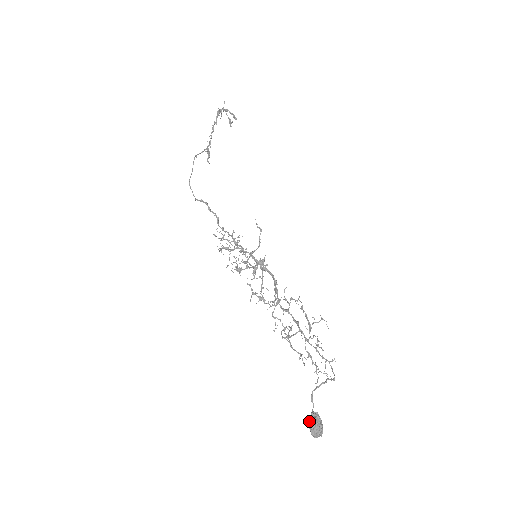
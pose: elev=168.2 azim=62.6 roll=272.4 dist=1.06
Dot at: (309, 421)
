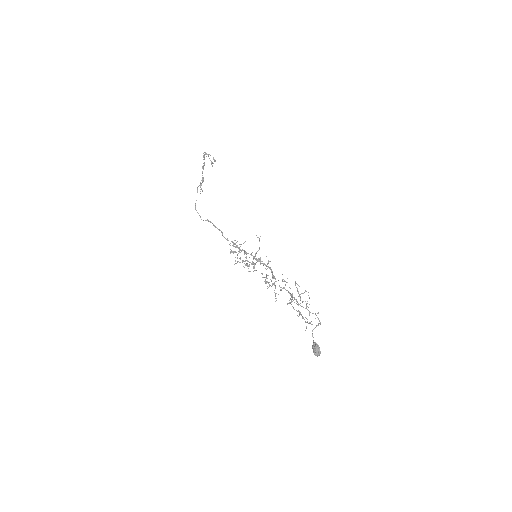
Dot at: (313, 347)
